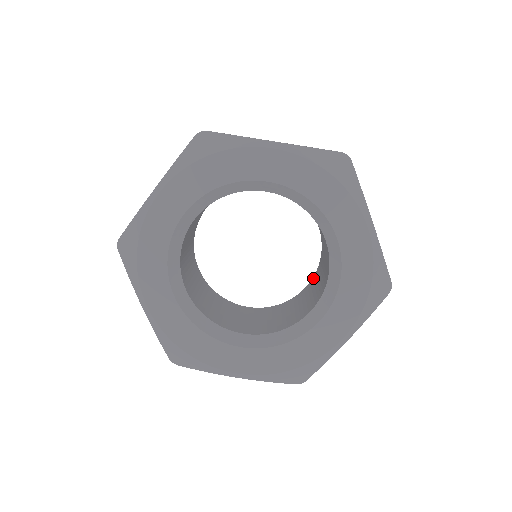
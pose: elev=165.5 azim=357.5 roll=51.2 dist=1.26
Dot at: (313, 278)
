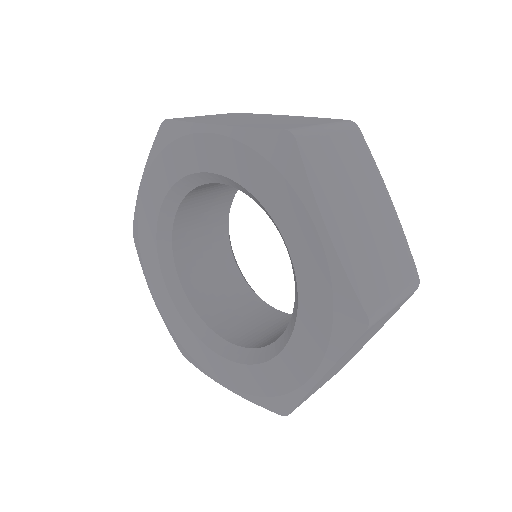
Dot at: occluded
